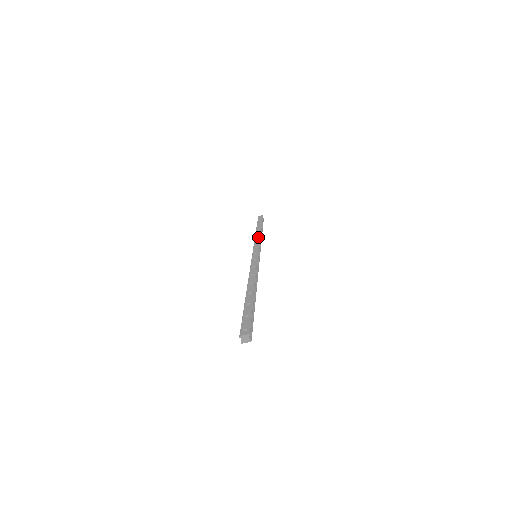
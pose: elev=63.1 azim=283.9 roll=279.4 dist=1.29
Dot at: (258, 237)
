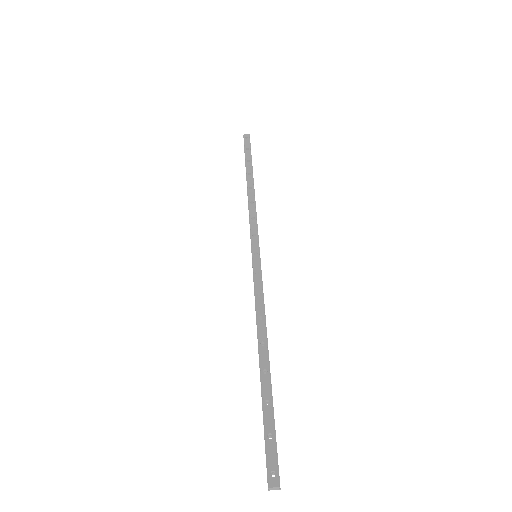
Dot at: (253, 204)
